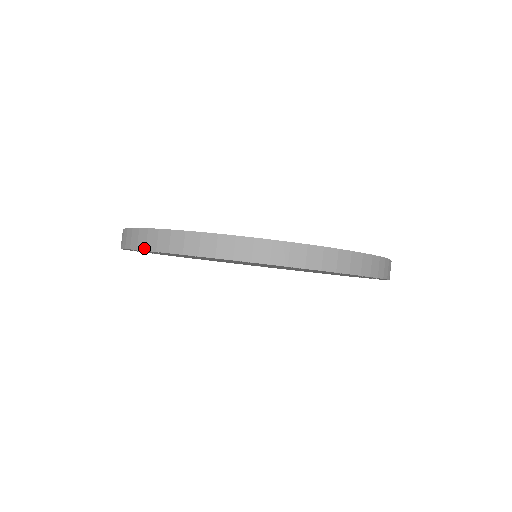
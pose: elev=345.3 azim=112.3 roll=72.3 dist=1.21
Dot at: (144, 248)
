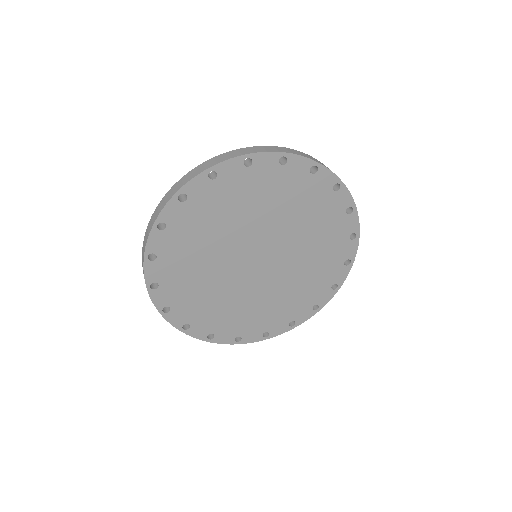
Dot at: (240, 155)
